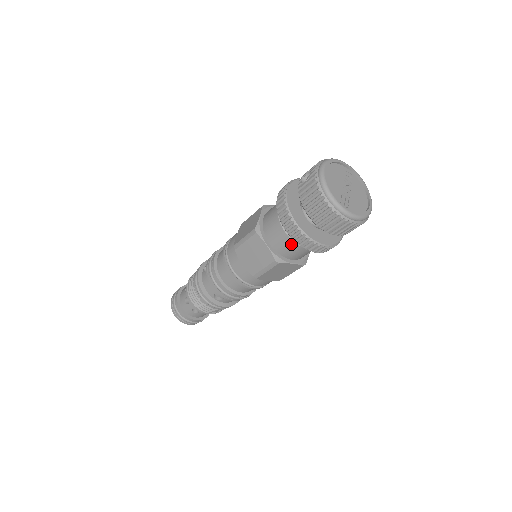
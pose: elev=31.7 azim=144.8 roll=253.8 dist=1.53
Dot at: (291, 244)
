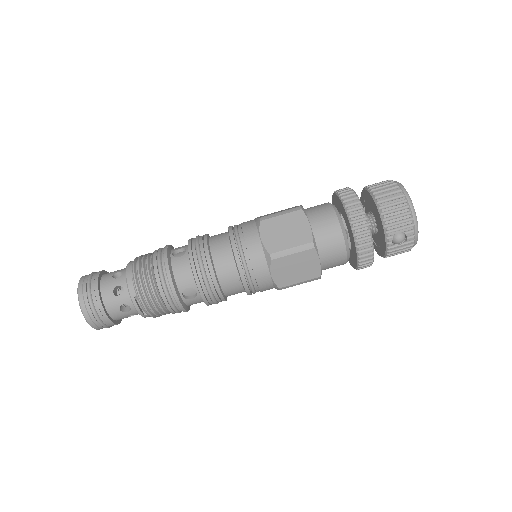
Dot at: (327, 207)
